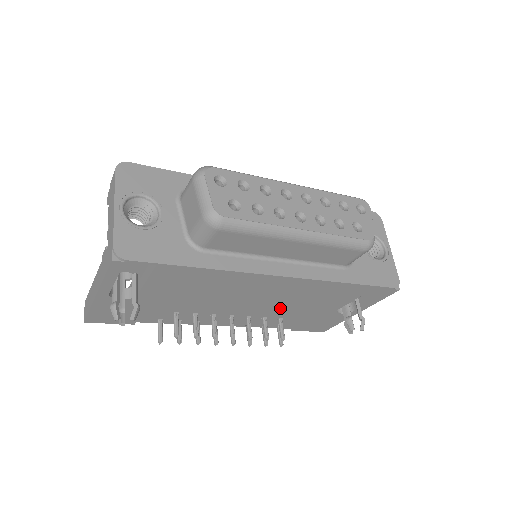
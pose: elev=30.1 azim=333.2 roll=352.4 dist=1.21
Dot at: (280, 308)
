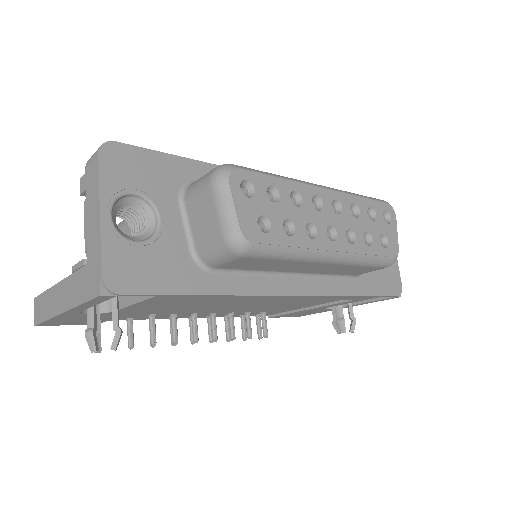
Dot at: (270, 307)
